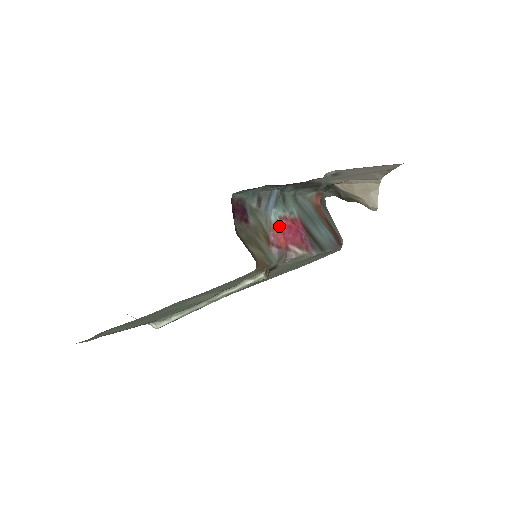
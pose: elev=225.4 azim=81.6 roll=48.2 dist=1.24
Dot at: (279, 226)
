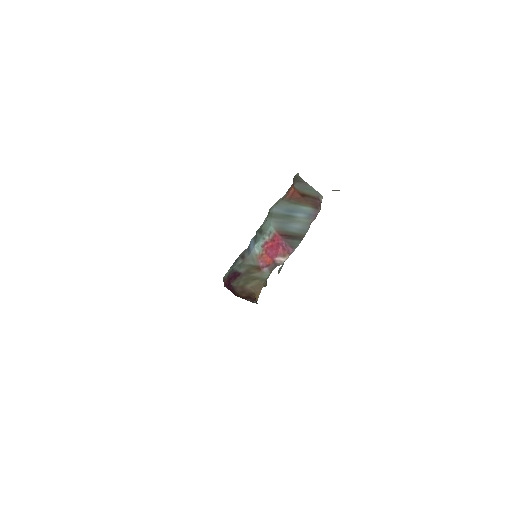
Dot at: (263, 252)
